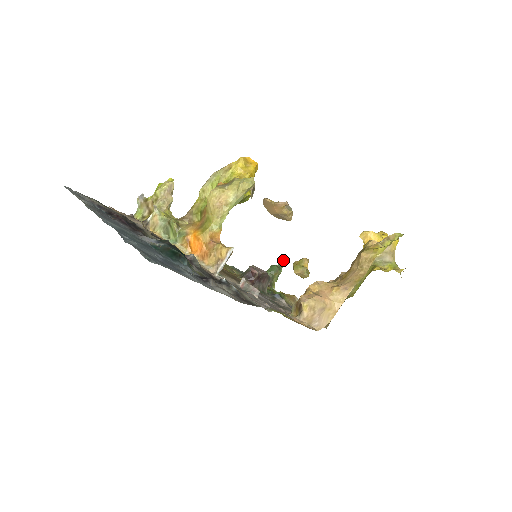
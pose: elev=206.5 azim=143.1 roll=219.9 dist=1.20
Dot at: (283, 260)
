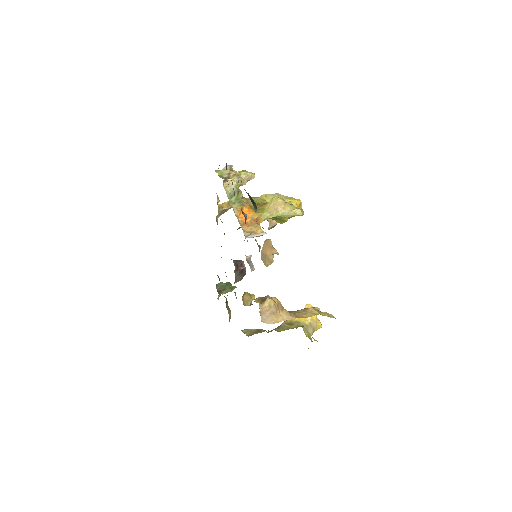
Dot at: occluded
